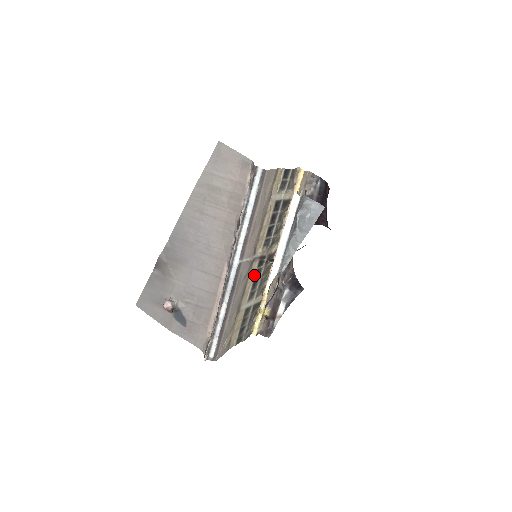
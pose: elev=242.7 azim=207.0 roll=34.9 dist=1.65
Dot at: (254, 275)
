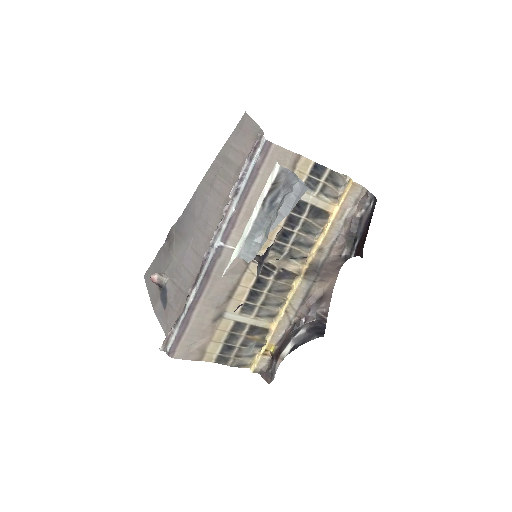
Dot at: (253, 282)
